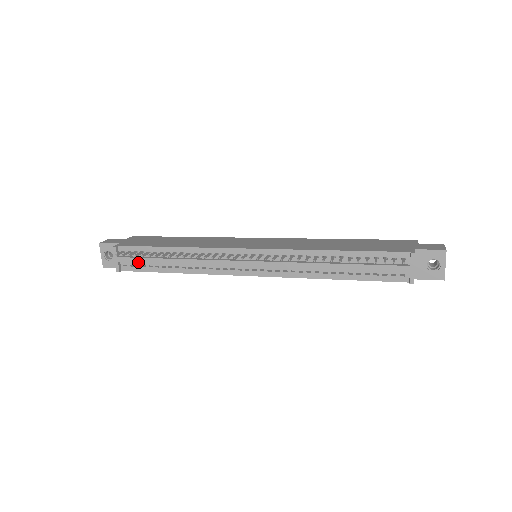
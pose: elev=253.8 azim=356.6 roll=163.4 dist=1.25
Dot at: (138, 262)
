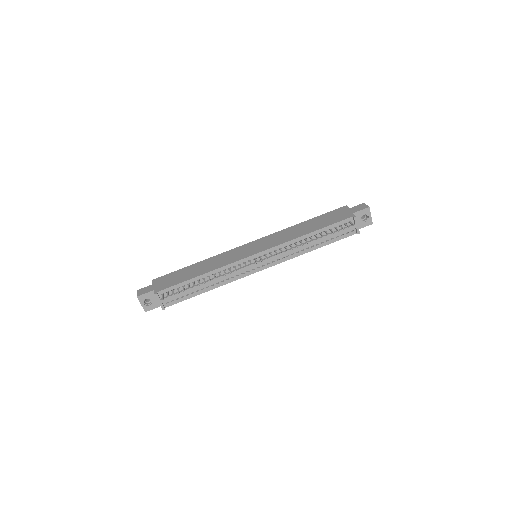
Dot at: (178, 296)
